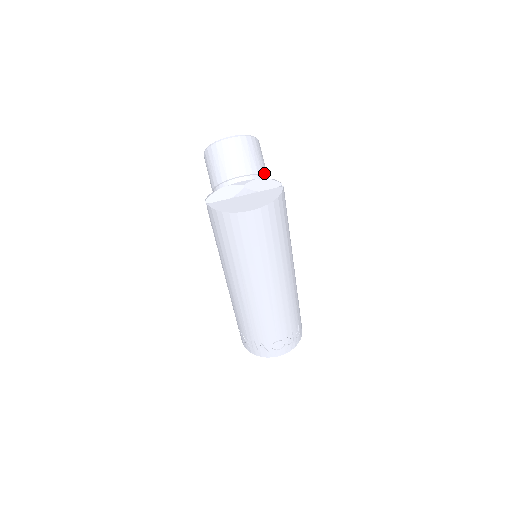
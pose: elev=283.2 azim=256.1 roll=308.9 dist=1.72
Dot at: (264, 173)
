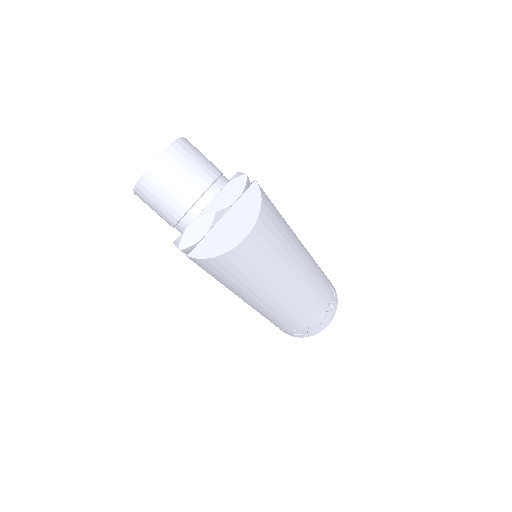
Dot at: (218, 174)
